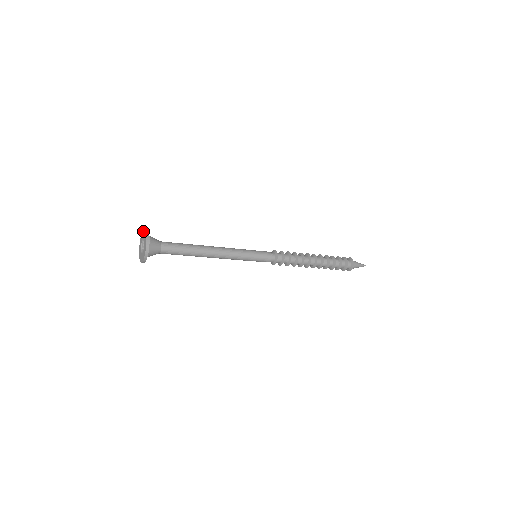
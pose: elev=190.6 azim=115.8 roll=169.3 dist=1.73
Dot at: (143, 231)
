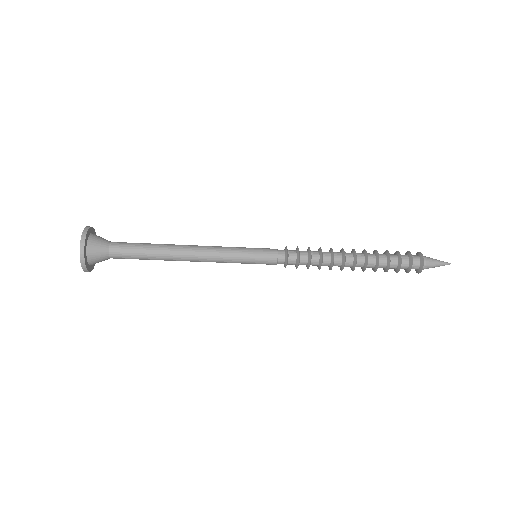
Dot at: occluded
